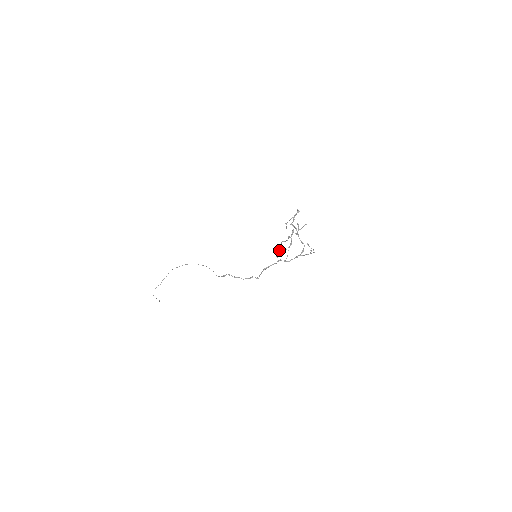
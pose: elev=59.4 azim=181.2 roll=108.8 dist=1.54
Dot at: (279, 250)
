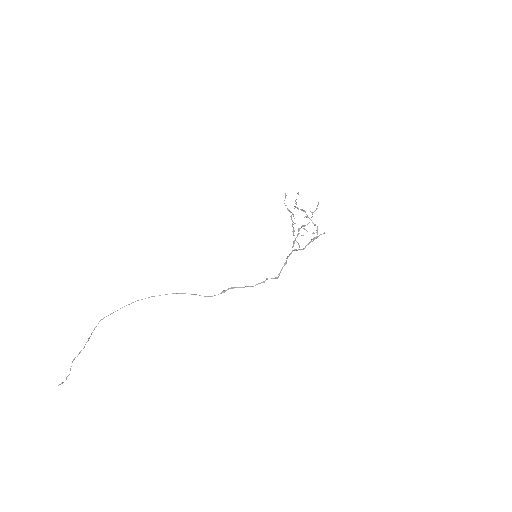
Dot at: occluded
